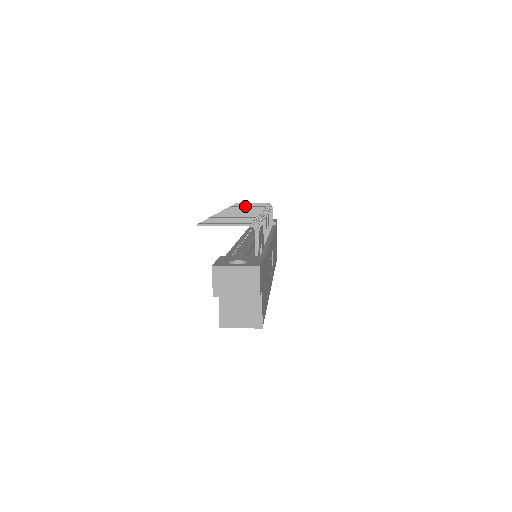
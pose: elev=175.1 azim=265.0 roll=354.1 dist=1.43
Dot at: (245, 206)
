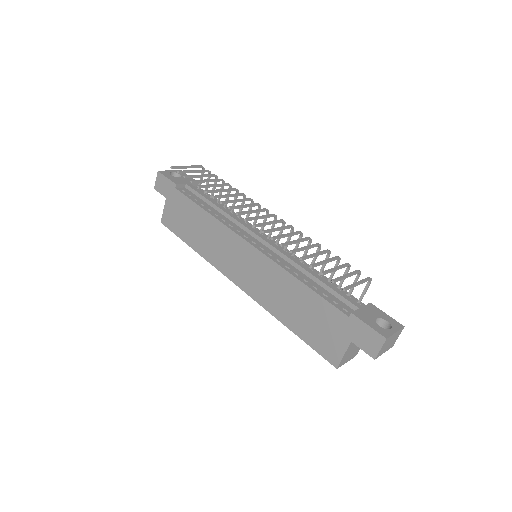
Dot at: (220, 189)
